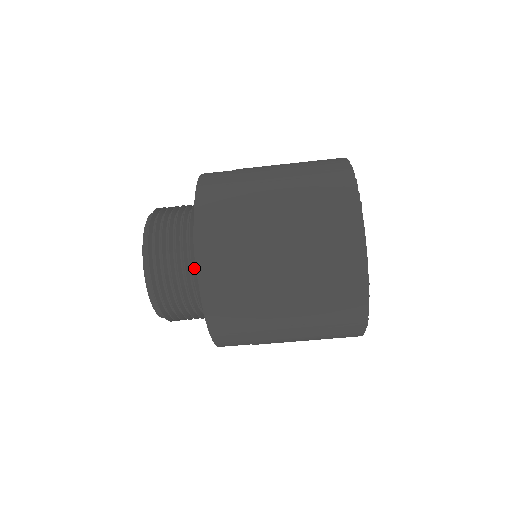
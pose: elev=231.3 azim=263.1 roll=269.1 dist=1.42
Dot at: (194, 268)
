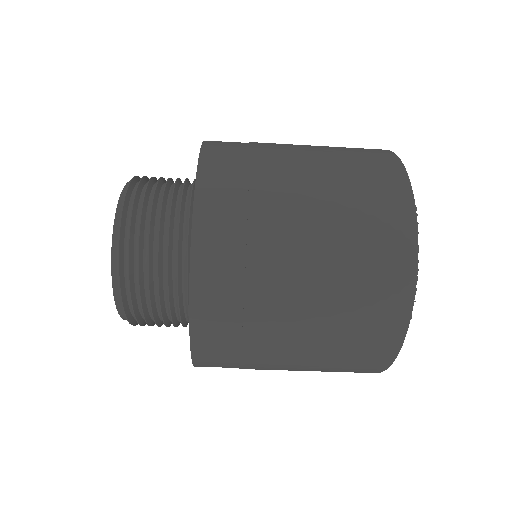
Dot at: (183, 319)
